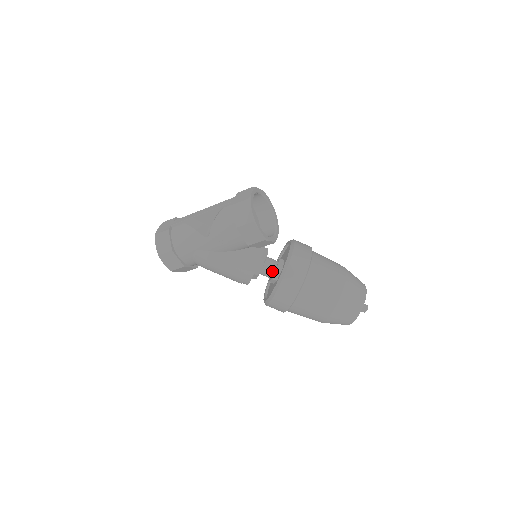
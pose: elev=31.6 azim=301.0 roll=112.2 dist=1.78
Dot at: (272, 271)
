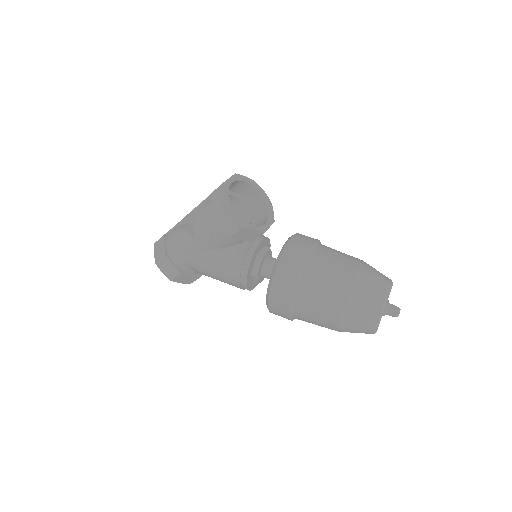
Dot at: occluded
